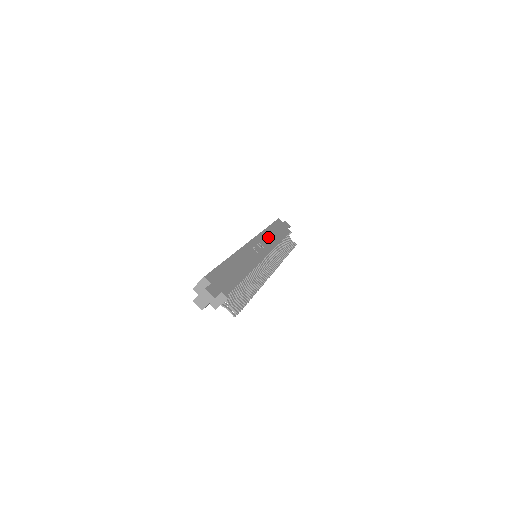
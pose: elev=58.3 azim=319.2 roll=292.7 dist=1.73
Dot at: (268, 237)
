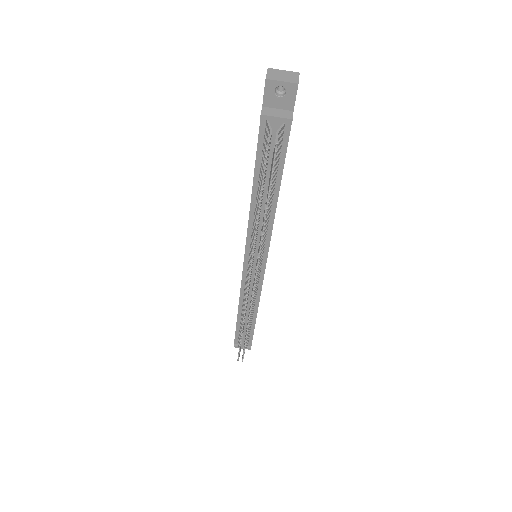
Dot at: occluded
